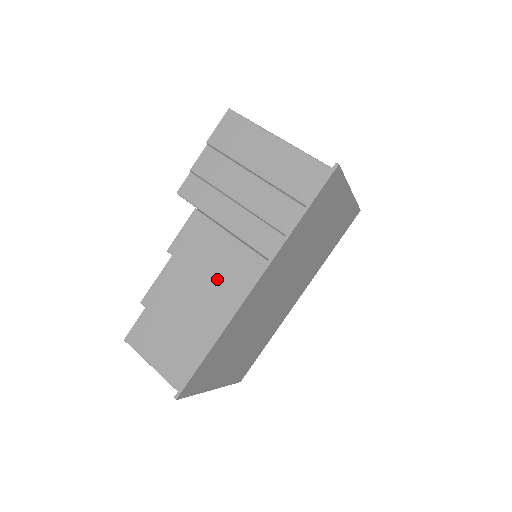
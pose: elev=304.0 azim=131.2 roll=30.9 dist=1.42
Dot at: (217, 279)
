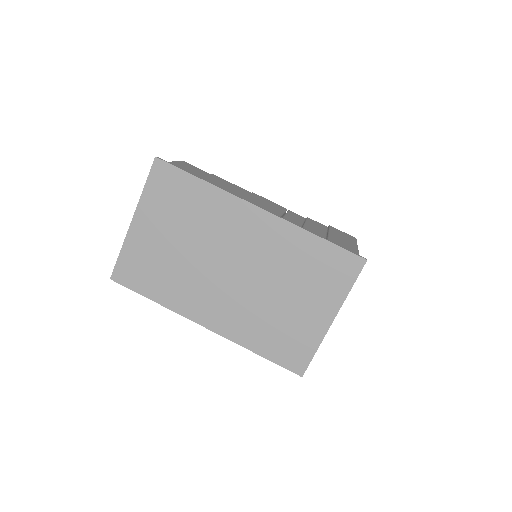
Dot at: (249, 200)
